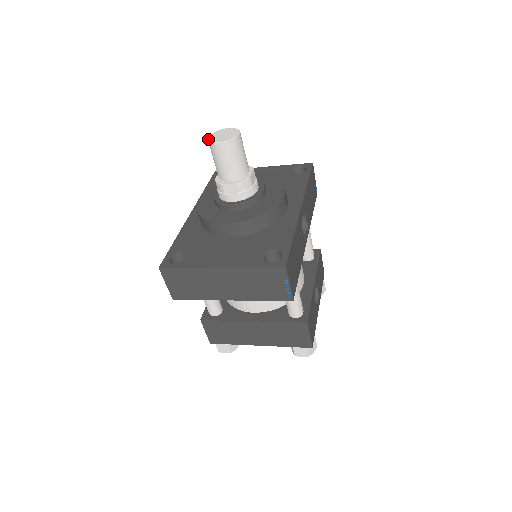
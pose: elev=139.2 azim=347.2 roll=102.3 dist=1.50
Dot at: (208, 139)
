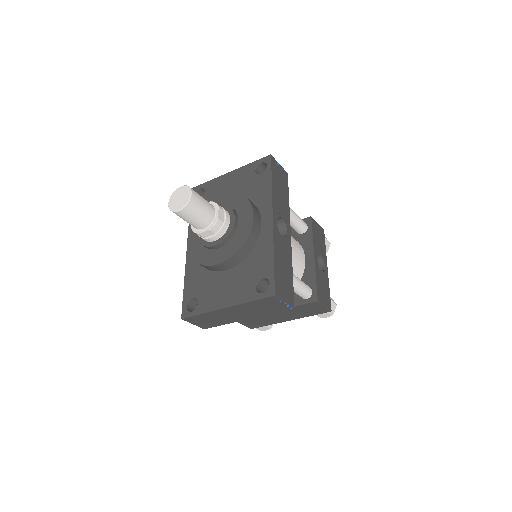
Dot at: (169, 208)
